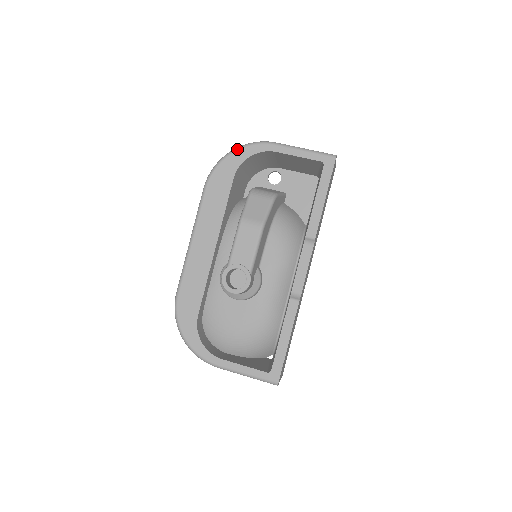
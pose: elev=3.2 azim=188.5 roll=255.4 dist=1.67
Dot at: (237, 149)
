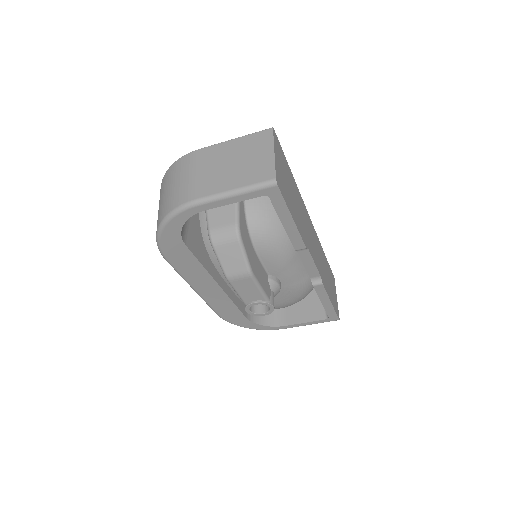
Dot at: (164, 226)
